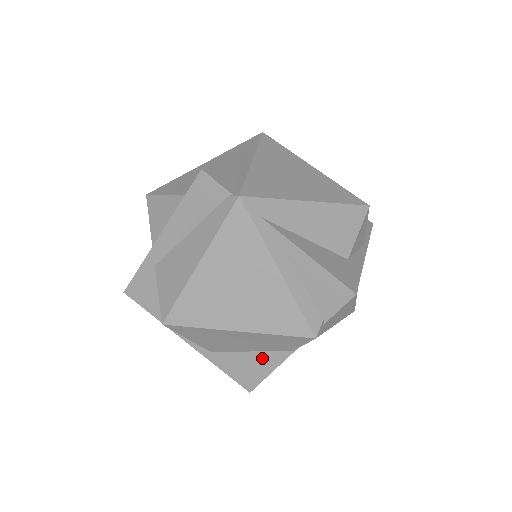
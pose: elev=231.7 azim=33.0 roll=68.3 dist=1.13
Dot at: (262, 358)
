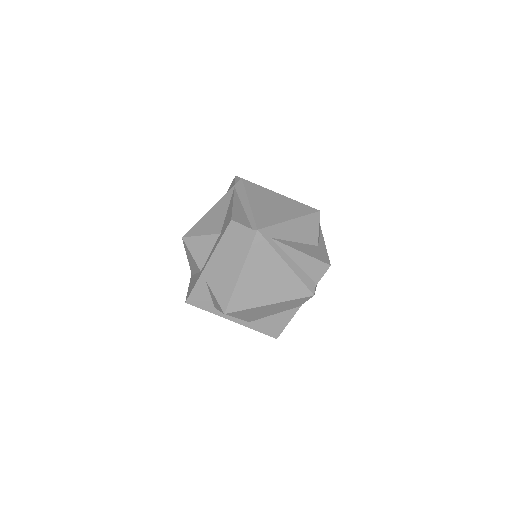
Dot at: (282, 316)
